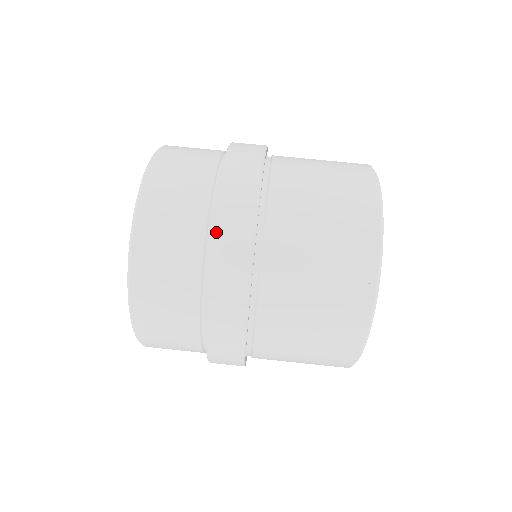
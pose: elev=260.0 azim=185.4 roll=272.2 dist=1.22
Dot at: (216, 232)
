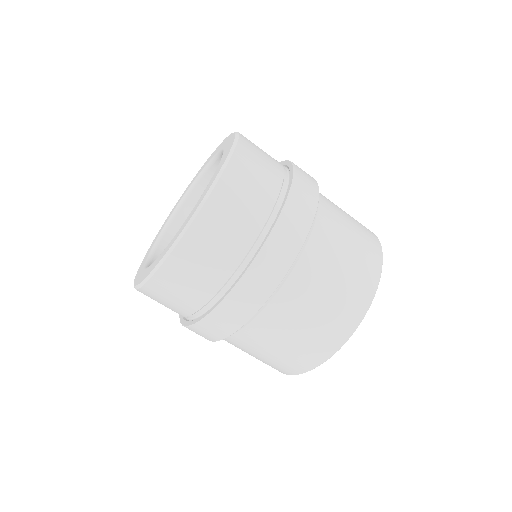
Dot at: (296, 177)
